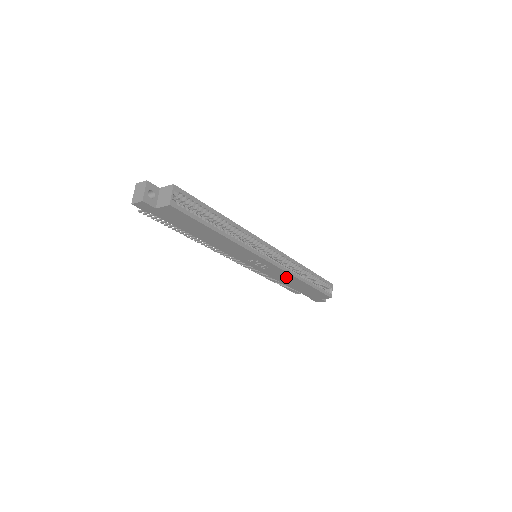
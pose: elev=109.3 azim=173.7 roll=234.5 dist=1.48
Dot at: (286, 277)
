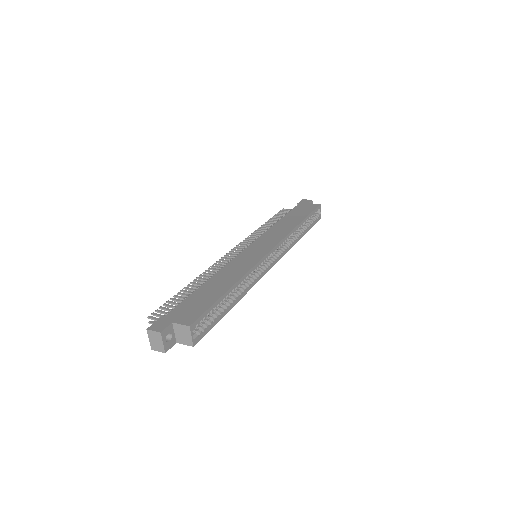
Dot at: occluded
